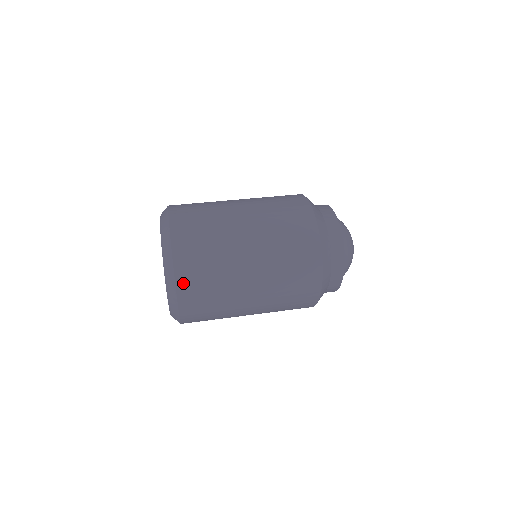
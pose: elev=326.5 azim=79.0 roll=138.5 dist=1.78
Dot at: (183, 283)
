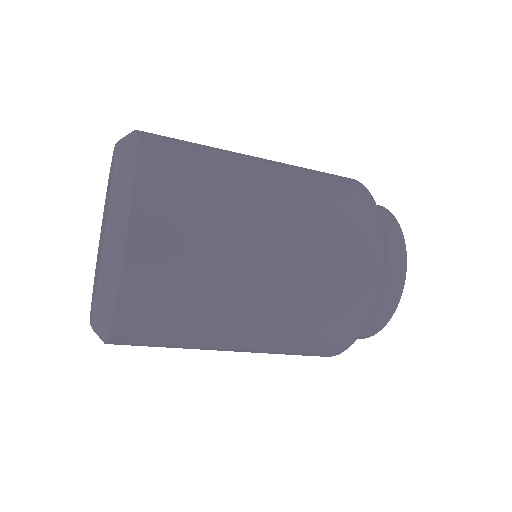
Dot at: (138, 269)
